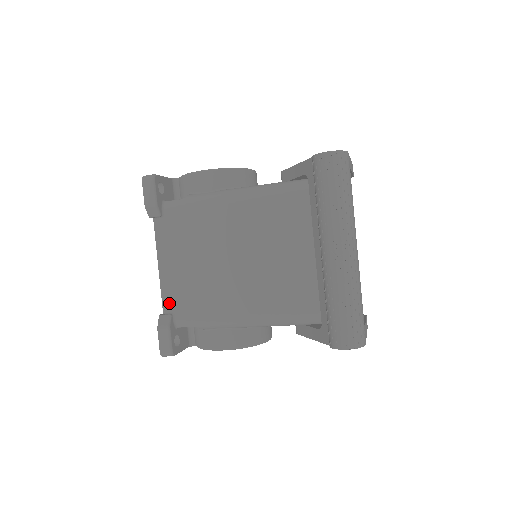
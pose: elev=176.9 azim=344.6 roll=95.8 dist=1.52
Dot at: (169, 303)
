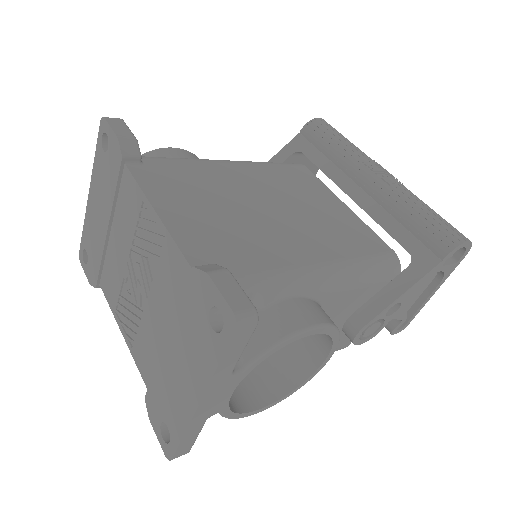
Dot at: (198, 256)
